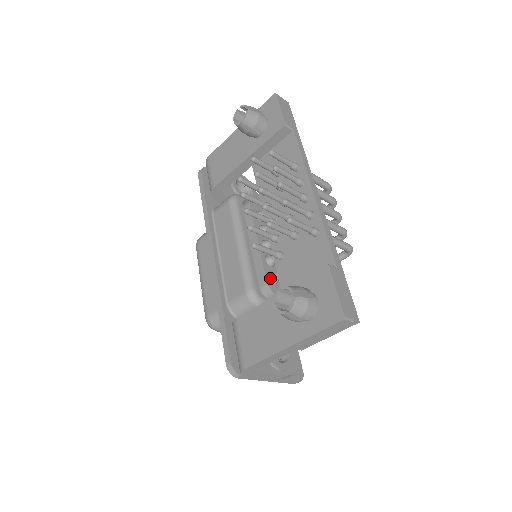
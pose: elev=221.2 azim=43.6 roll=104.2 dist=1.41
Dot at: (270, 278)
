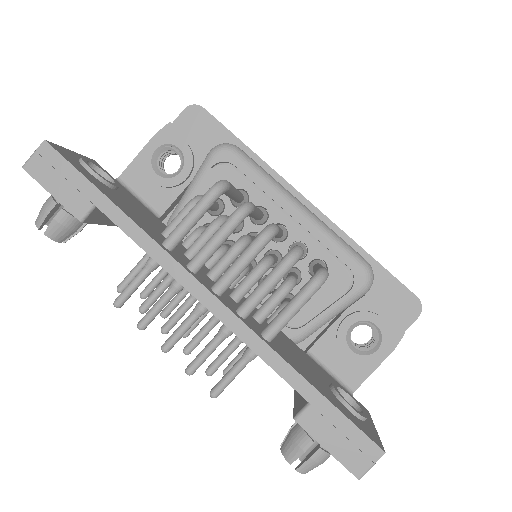
Dot at: occluded
